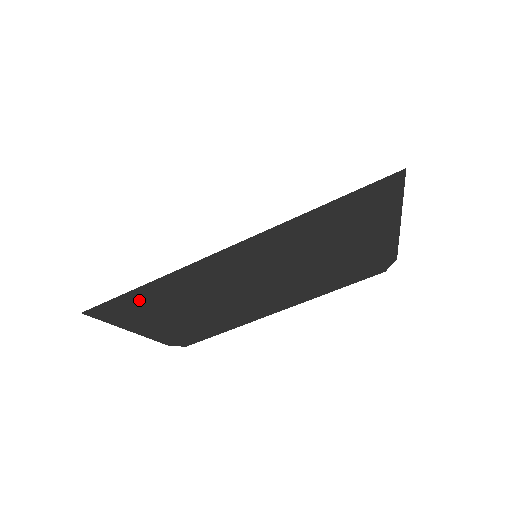
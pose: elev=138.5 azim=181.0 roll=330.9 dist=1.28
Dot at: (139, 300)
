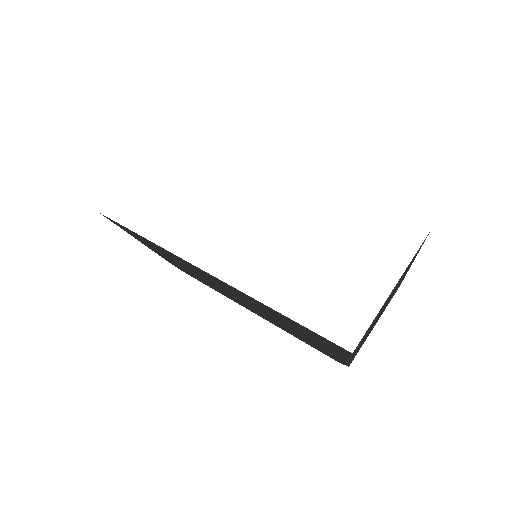
Dot at: (138, 236)
